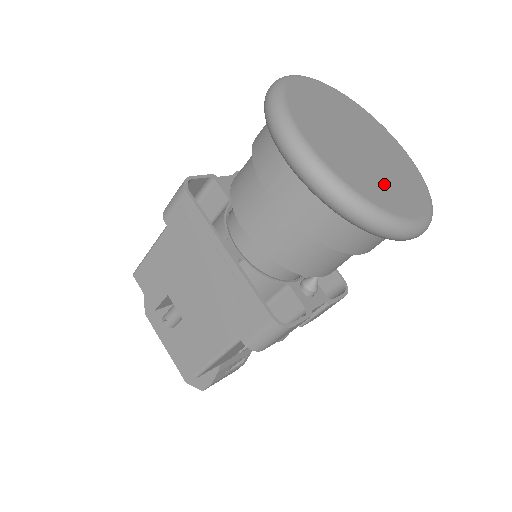
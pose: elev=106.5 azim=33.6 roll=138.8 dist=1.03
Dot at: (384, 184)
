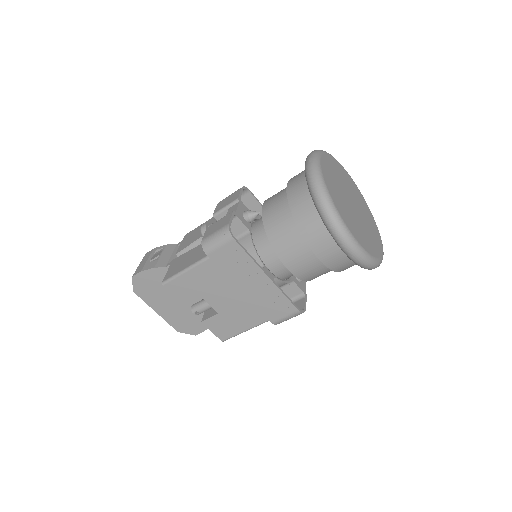
Dot at: (370, 234)
